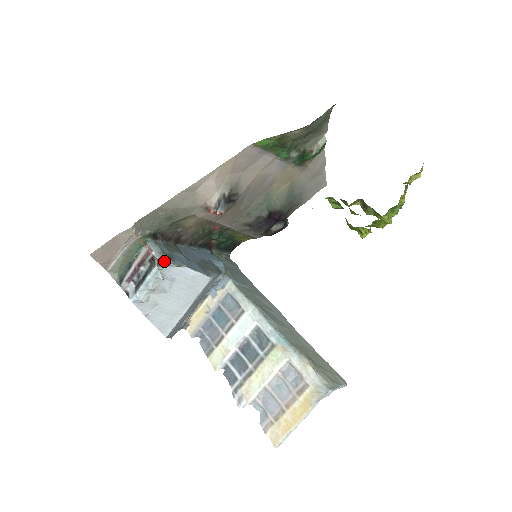
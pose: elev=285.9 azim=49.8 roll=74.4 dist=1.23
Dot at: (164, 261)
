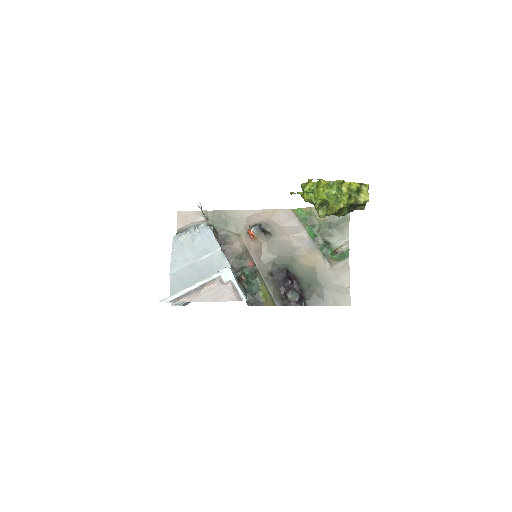
Dot at: (205, 223)
